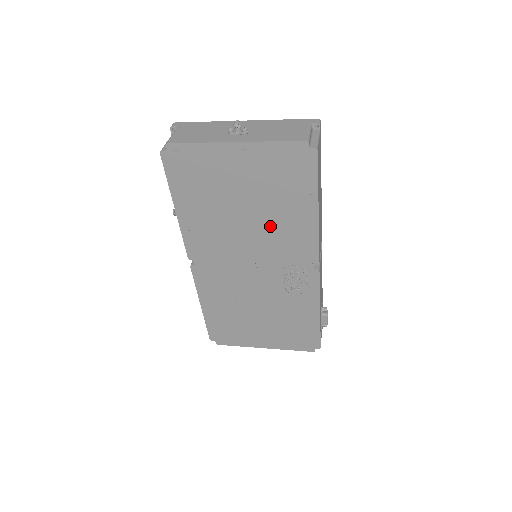
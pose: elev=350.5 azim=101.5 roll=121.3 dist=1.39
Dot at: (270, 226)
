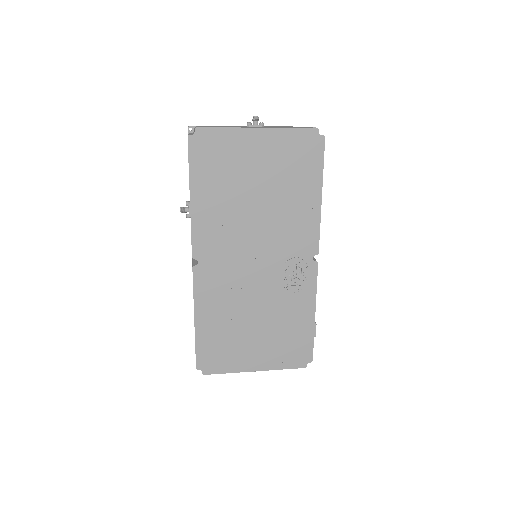
Dot at: (278, 214)
